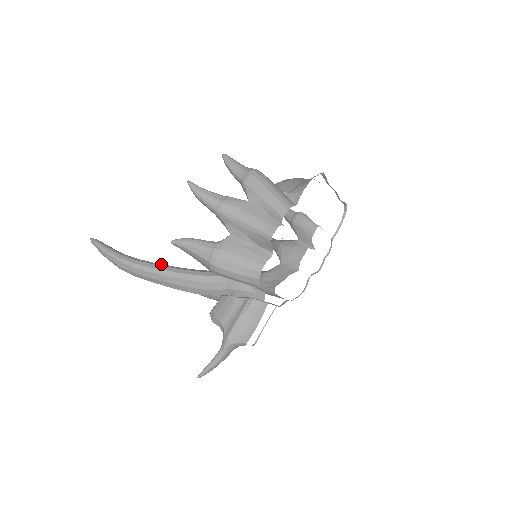
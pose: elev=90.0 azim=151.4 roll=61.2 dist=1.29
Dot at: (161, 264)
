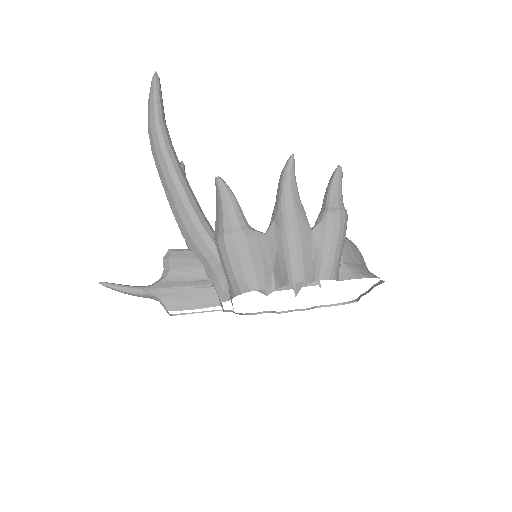
Dot at: occluded
